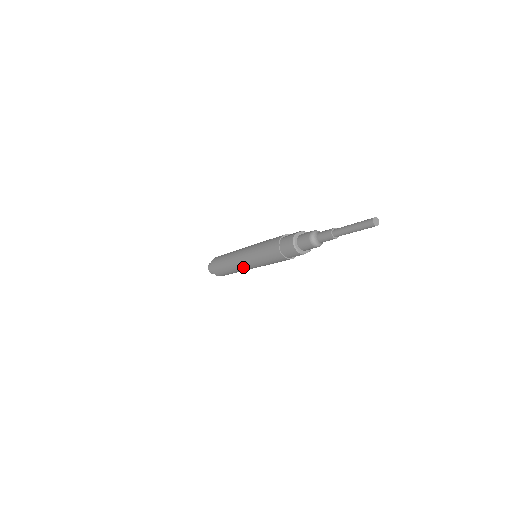
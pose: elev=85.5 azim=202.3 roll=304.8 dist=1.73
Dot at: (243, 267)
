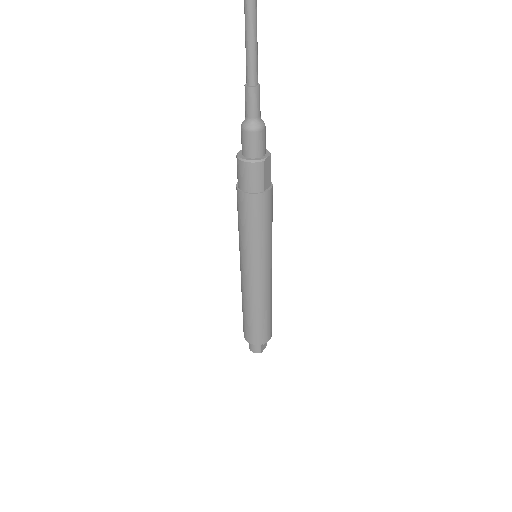
Dot at: (257, 283)
